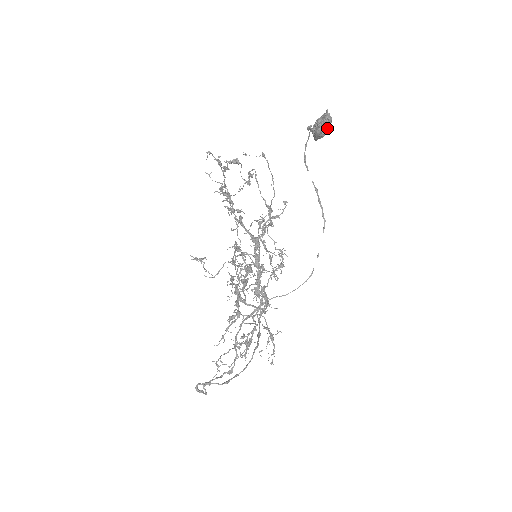
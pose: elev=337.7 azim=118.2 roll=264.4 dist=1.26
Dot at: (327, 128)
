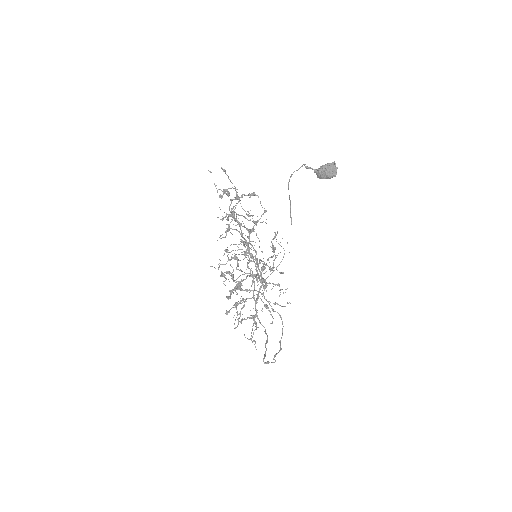
Dot at: (336, 174)
